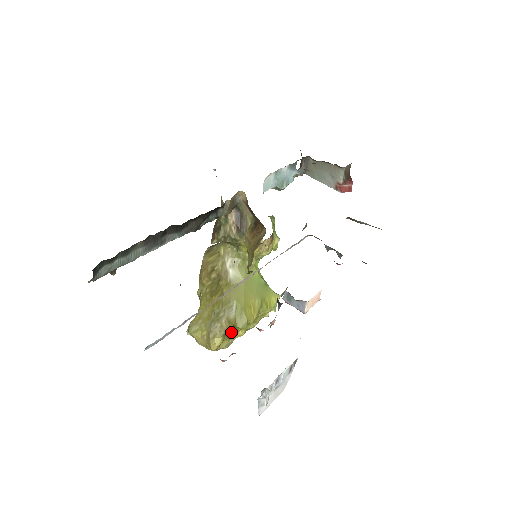
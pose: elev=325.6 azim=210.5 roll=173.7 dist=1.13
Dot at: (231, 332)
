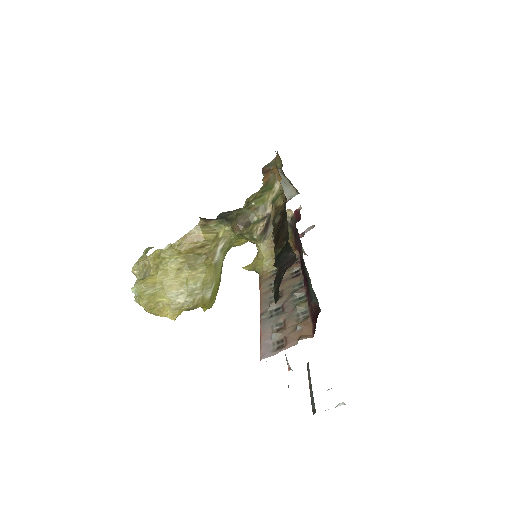
Dot at: (196, 308)
